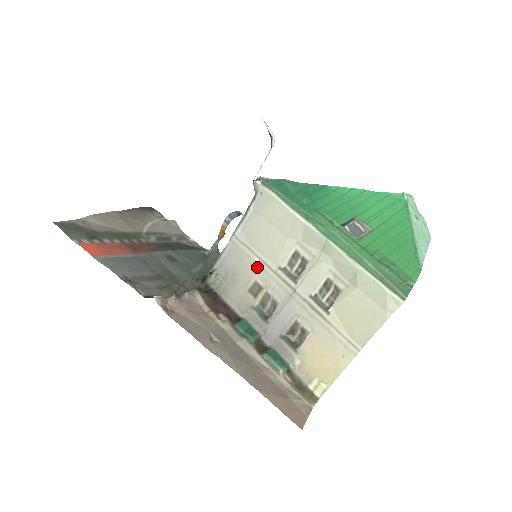
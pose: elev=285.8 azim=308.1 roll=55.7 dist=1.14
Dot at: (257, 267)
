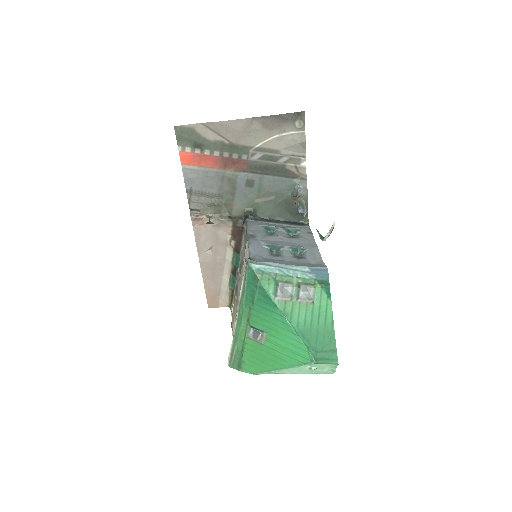
Dot at: (243, 263)
